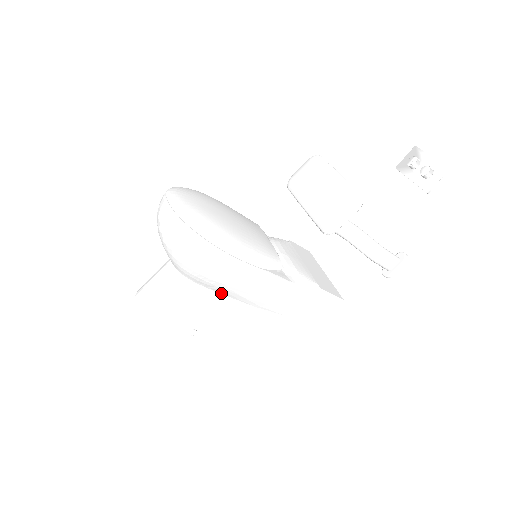
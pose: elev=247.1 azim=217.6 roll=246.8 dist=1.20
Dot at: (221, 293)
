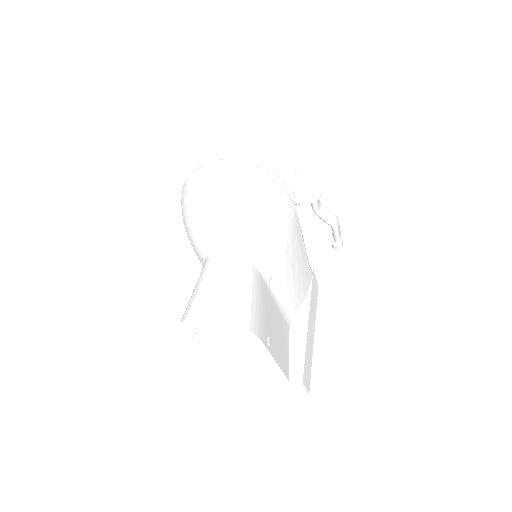
Dot at: (271, 283)
